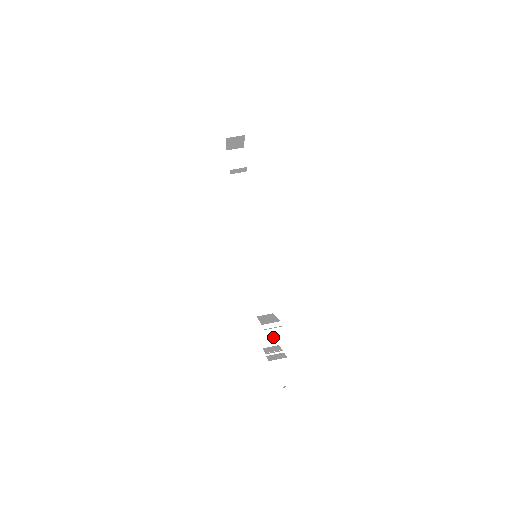
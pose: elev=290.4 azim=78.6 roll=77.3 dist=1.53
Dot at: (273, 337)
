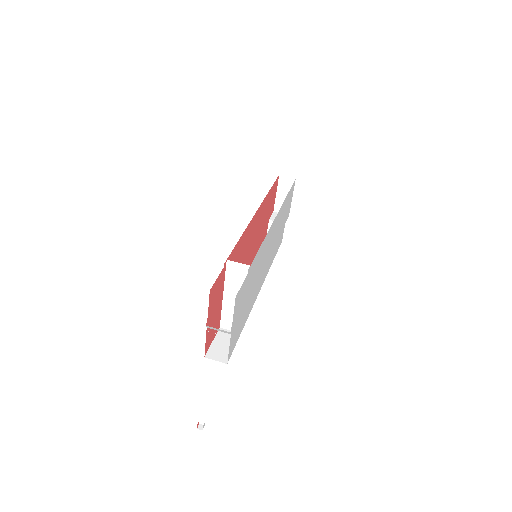
Dot at: (225, 353)
